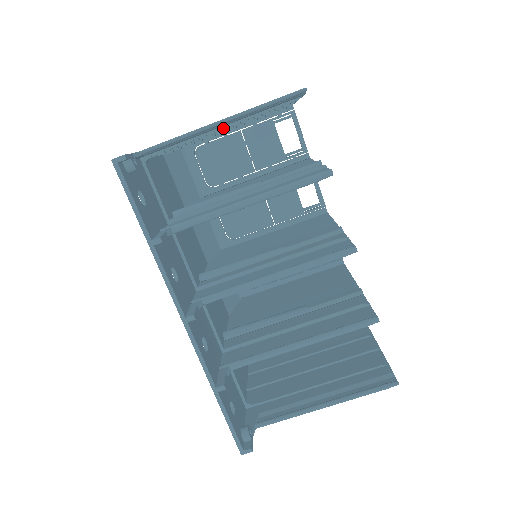
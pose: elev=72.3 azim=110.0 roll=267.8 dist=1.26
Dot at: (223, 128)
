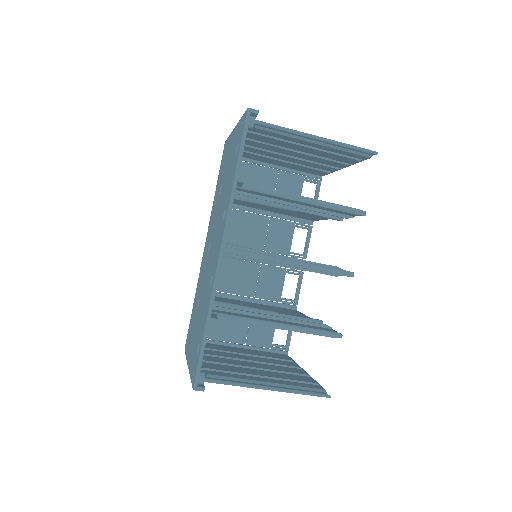
Dot at: (306, 146)
